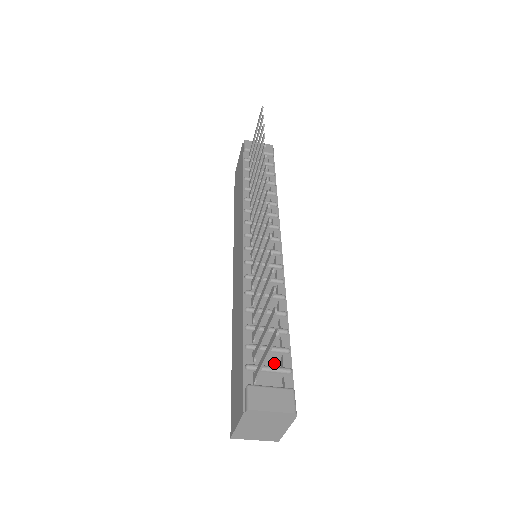
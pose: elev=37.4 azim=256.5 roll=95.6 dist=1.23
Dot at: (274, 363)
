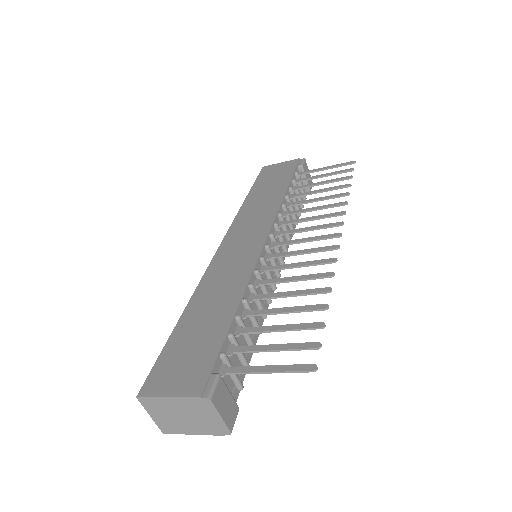
Dot at: occluded
